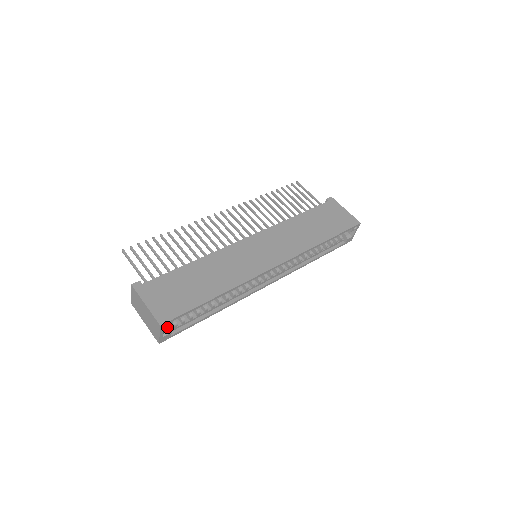
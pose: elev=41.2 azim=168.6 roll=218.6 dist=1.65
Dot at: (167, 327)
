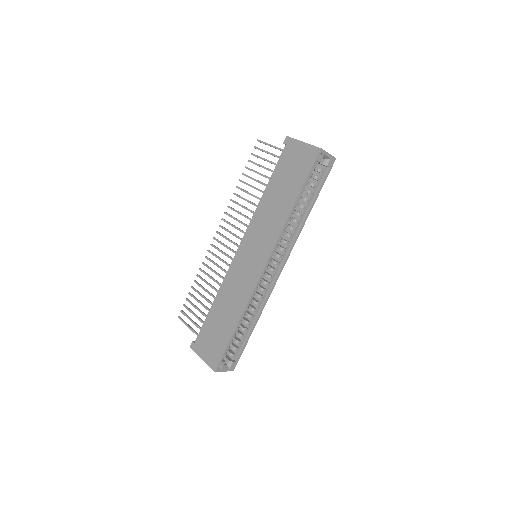
Dot at: (227, 361)
